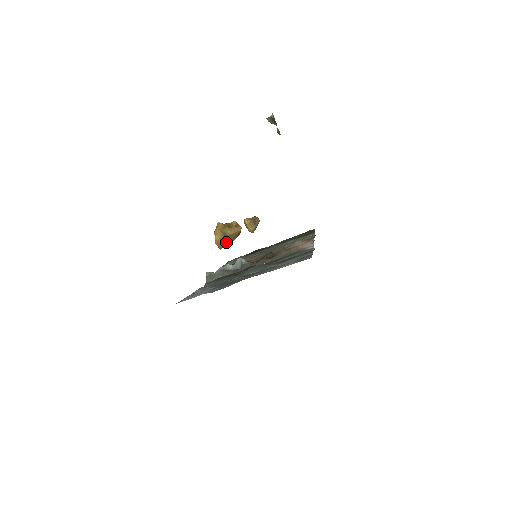
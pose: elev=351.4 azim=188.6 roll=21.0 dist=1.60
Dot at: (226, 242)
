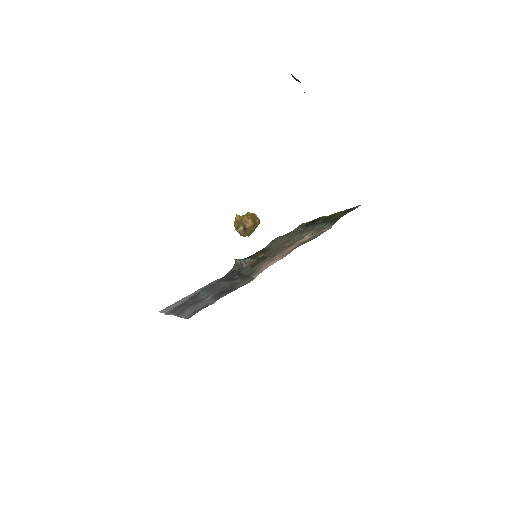
Dot at: occluded
